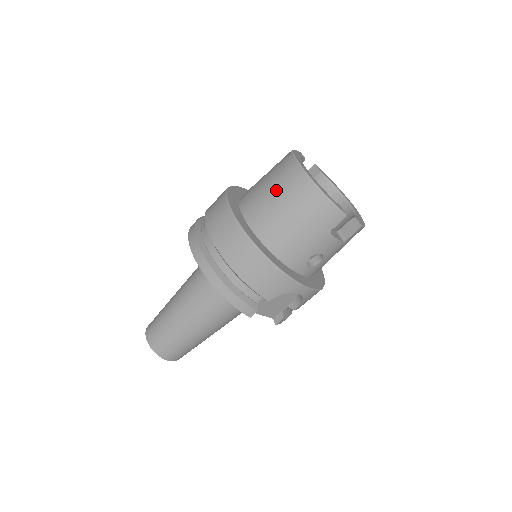
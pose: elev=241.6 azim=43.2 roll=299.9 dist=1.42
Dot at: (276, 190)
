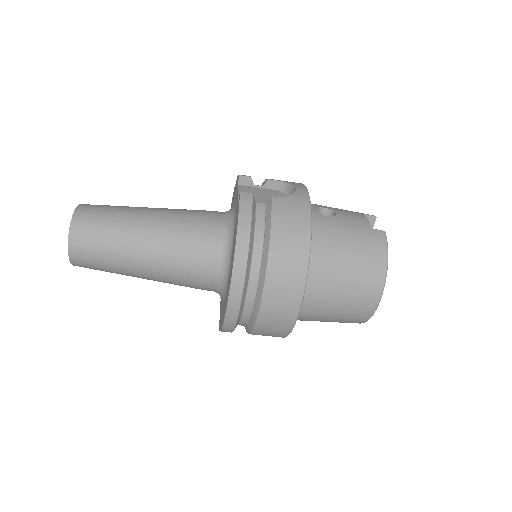
Dot at: (345, 303)
